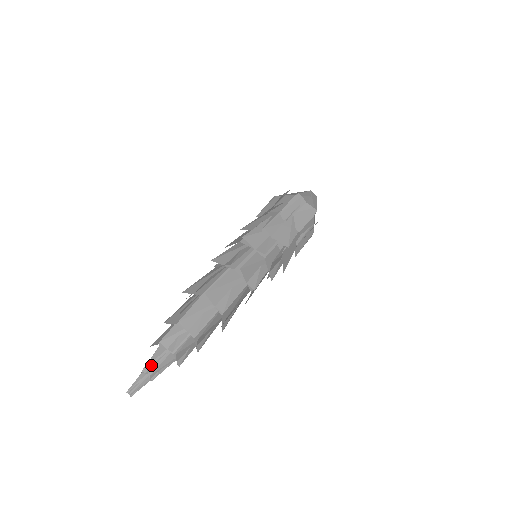
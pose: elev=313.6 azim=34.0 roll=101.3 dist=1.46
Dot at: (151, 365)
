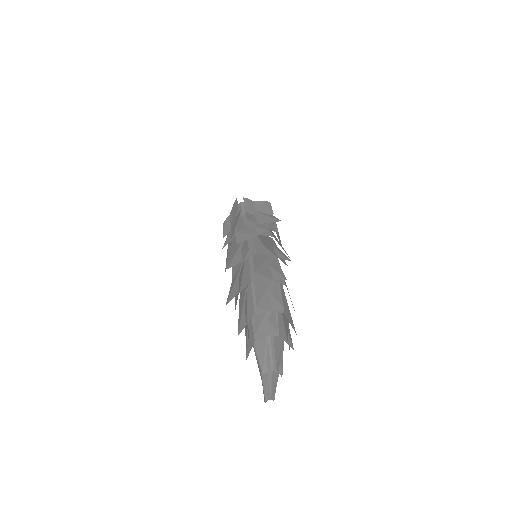
Dot at: (280, 363)
